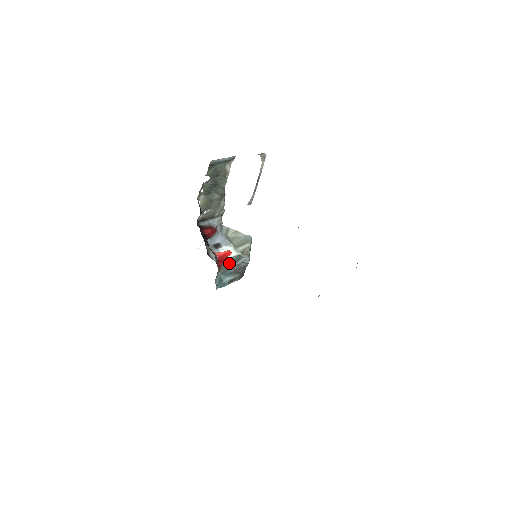
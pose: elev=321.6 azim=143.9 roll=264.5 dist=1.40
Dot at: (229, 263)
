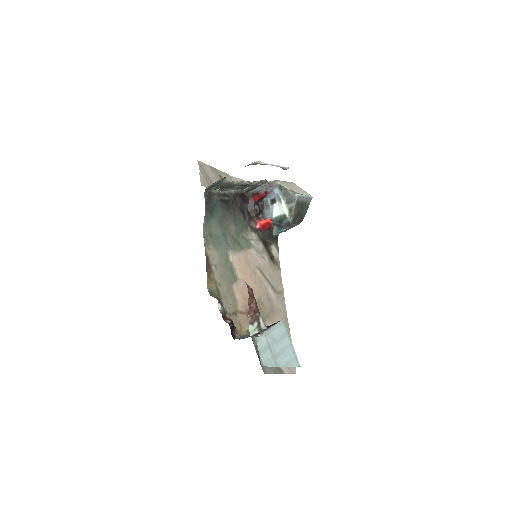
Dot at: (279, 221)
